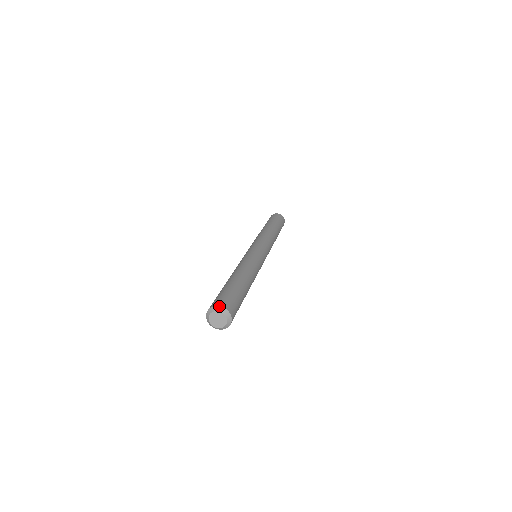
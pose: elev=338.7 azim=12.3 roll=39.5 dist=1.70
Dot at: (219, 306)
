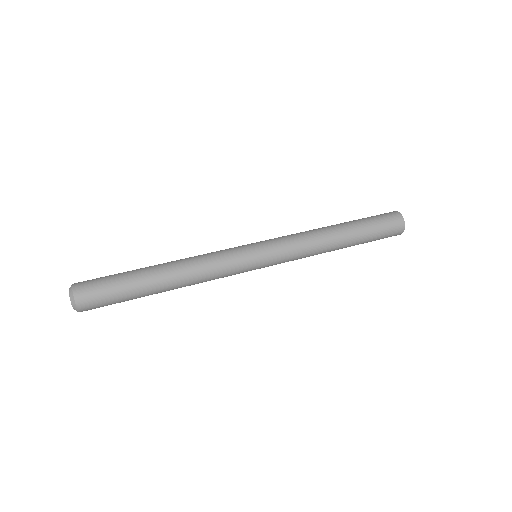
Dot at: (72, 291)
